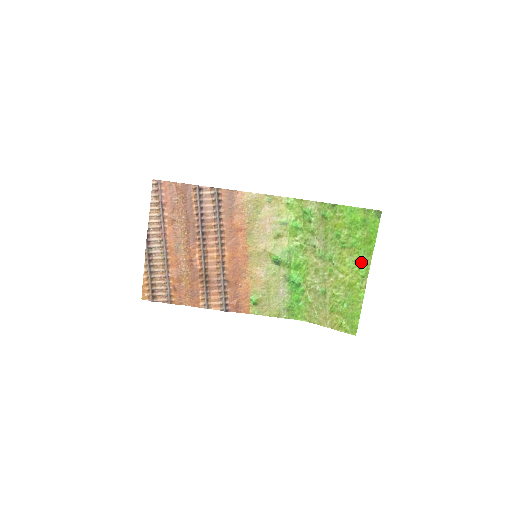
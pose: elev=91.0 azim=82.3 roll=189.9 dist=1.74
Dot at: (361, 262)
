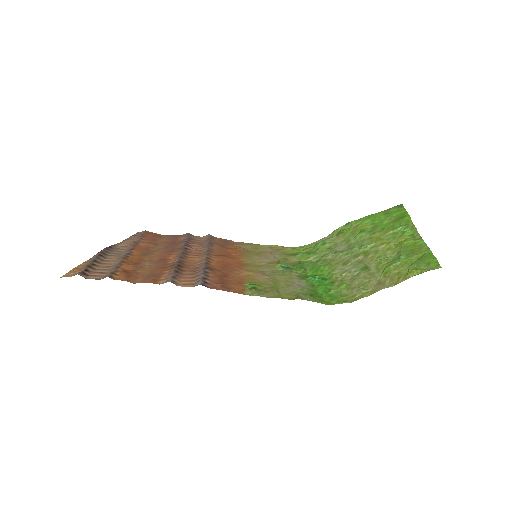
Dot at: (401, 228)
